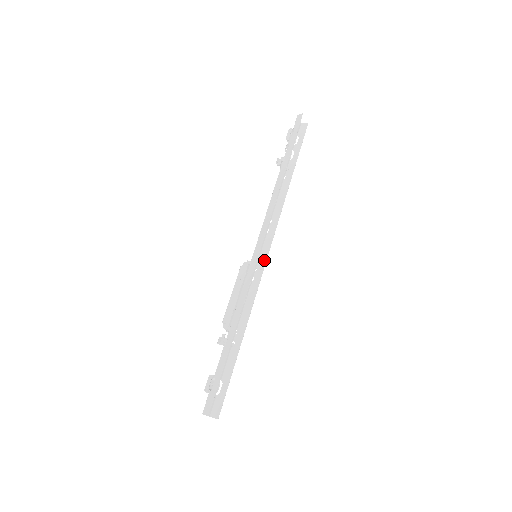
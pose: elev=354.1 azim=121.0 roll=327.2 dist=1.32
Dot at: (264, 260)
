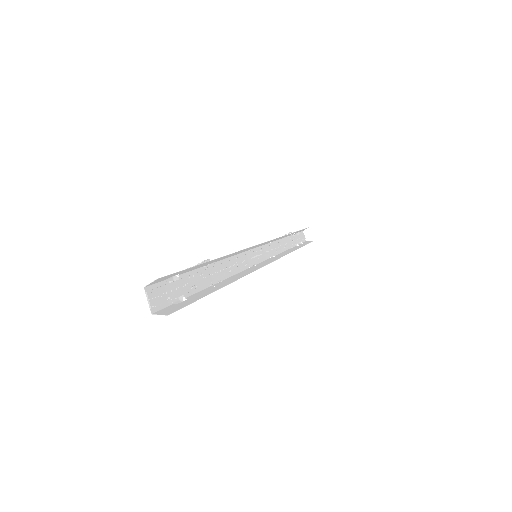
Dot at: (265, 263)
